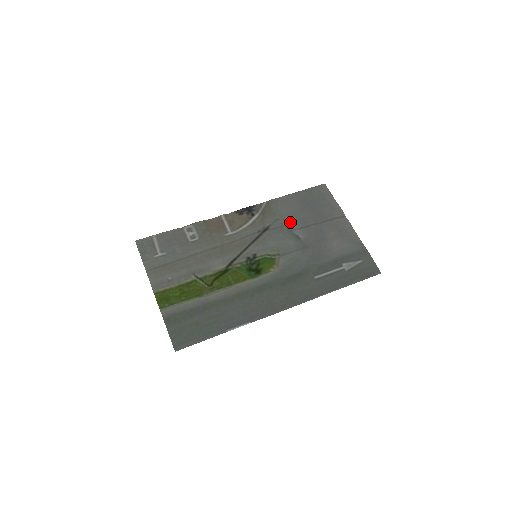
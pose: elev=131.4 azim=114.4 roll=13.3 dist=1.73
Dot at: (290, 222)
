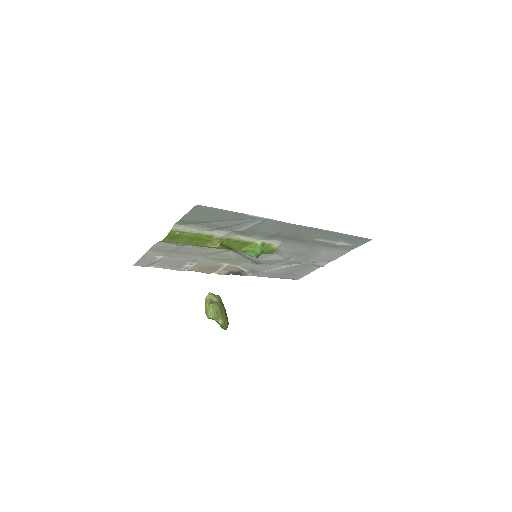
Dot at: (277, 265)
